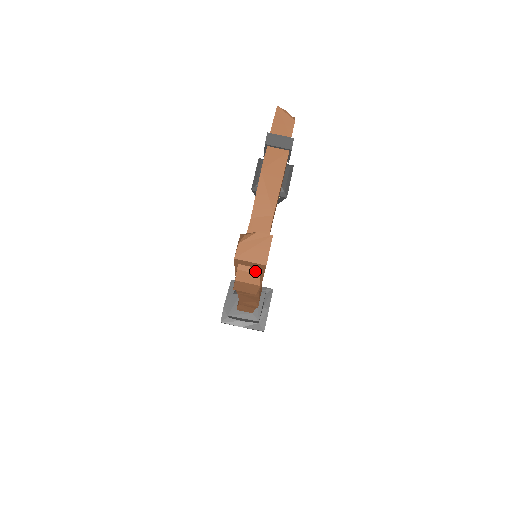
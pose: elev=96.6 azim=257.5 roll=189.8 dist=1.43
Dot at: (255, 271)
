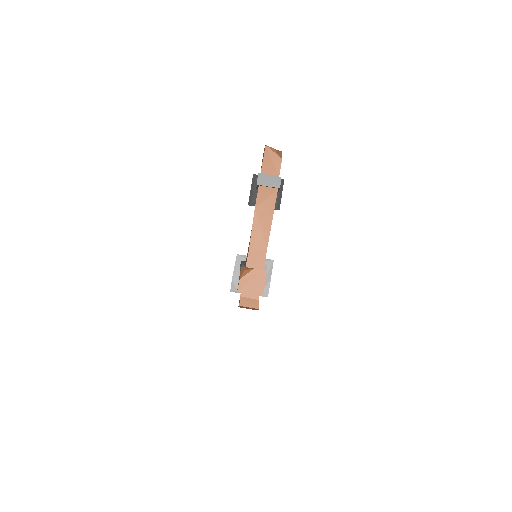
Dot at: (254, 297)
